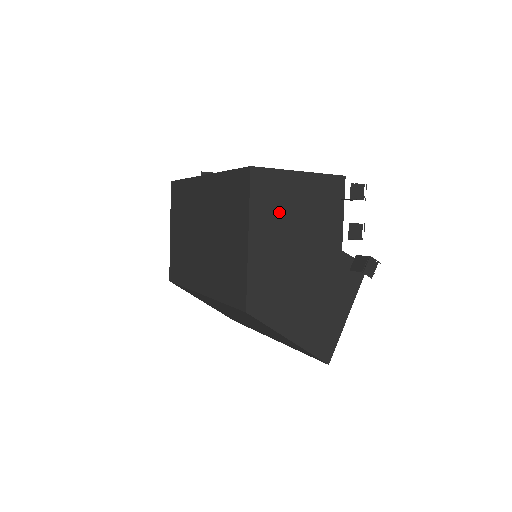
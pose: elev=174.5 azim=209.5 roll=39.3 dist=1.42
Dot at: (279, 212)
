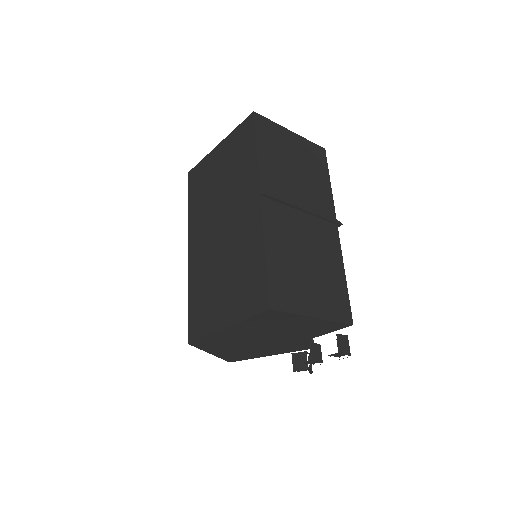
Dot at: (268, 325)
